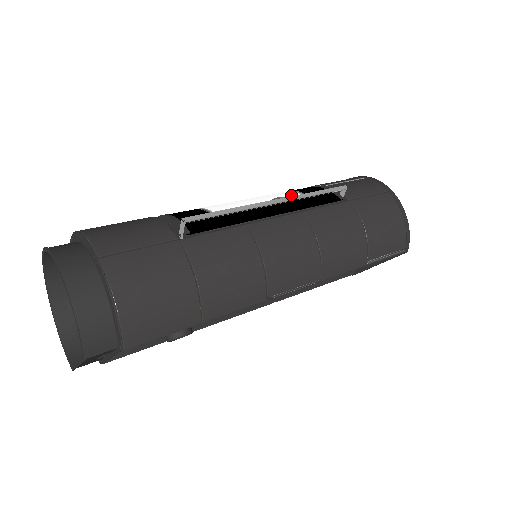
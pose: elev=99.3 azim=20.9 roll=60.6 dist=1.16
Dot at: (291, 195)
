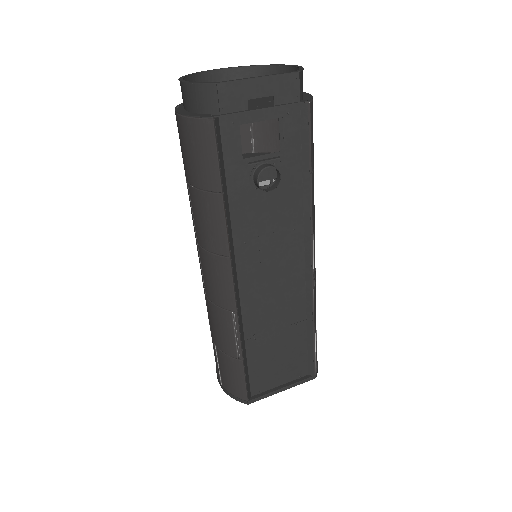
Dot at: occluded
